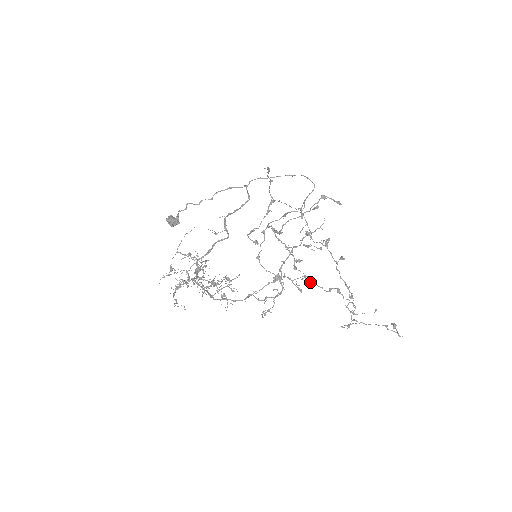
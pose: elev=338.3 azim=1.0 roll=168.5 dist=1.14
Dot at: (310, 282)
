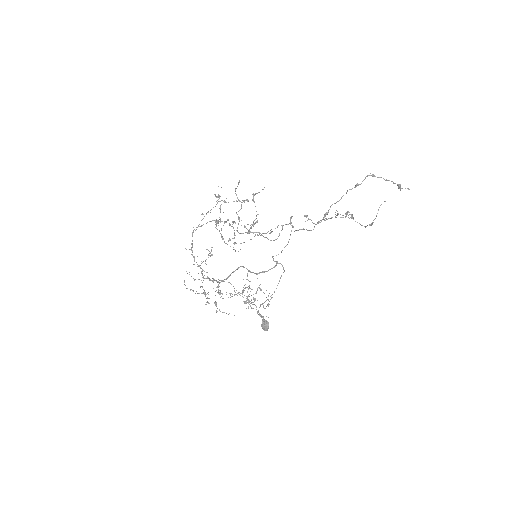
Dot at: occluded
